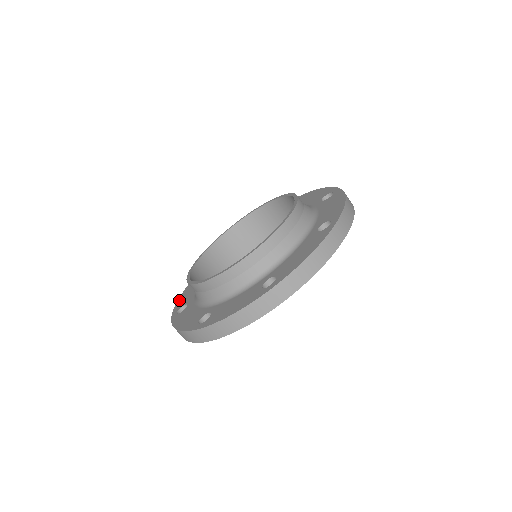
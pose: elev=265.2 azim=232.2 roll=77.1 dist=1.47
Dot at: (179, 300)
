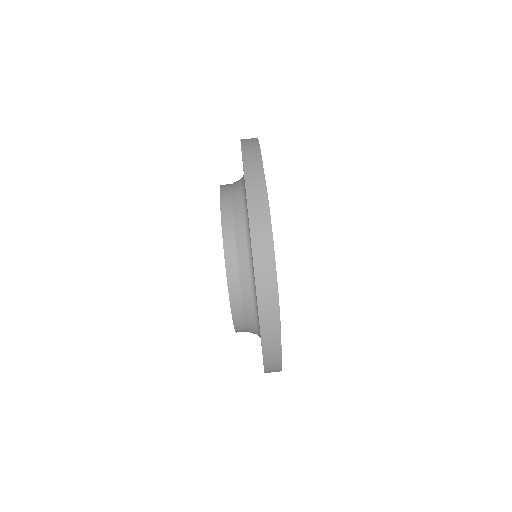
Dot at: occluded
